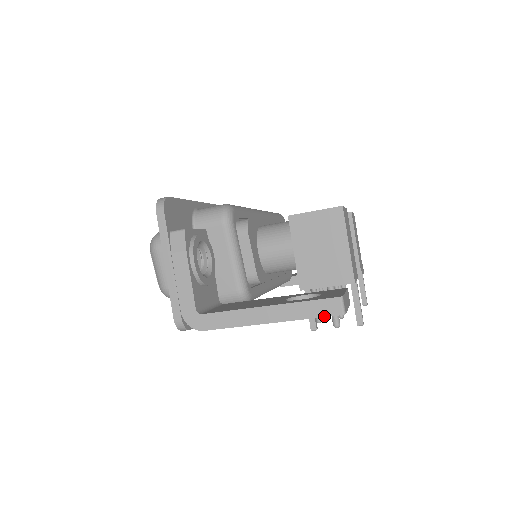
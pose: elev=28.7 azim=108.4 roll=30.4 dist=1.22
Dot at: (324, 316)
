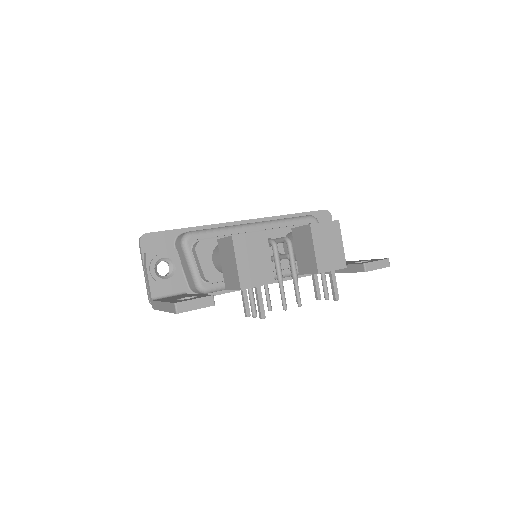
Dot at: occluded
